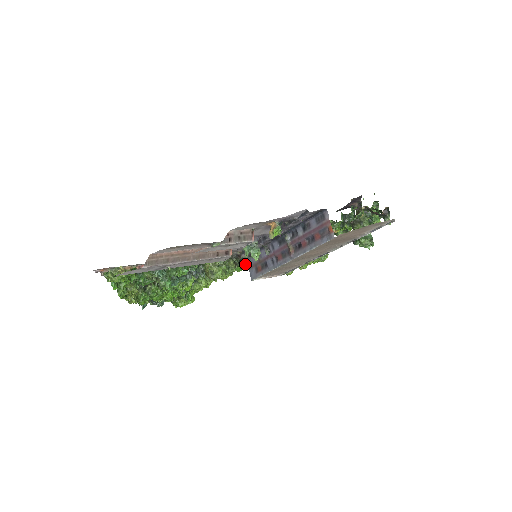
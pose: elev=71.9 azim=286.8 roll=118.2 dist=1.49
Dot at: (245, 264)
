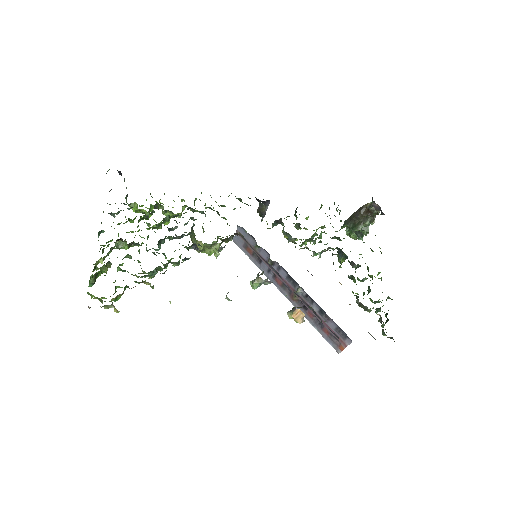
Dot at: occluded
